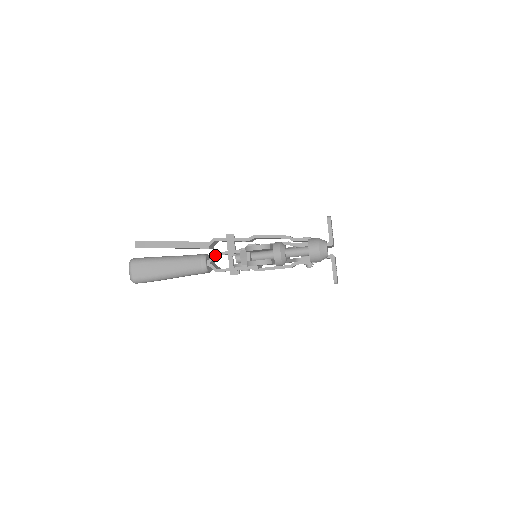
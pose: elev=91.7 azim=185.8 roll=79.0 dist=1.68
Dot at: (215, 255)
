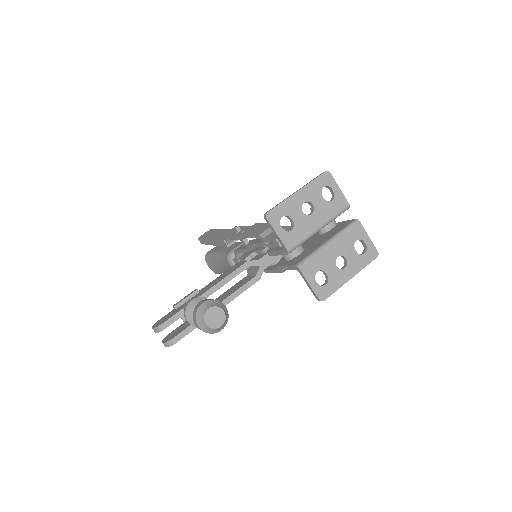
Dot at: (235, 253)
